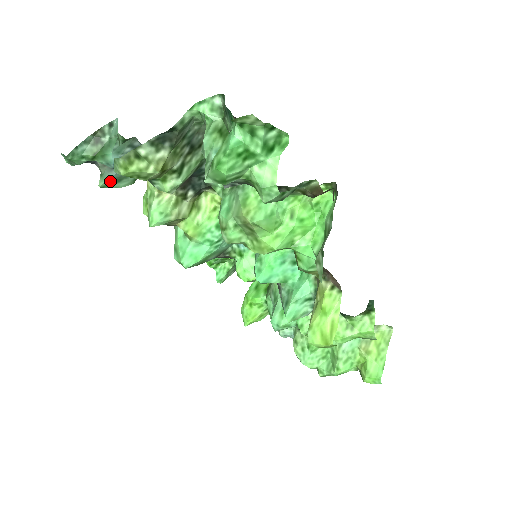
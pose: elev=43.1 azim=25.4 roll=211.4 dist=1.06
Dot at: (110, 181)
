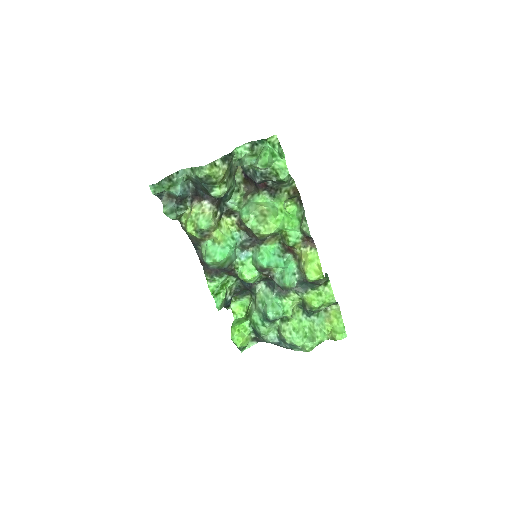
Dot at: (169, 210)
